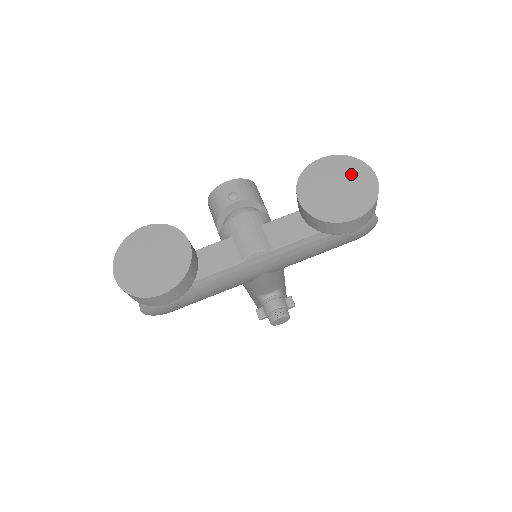
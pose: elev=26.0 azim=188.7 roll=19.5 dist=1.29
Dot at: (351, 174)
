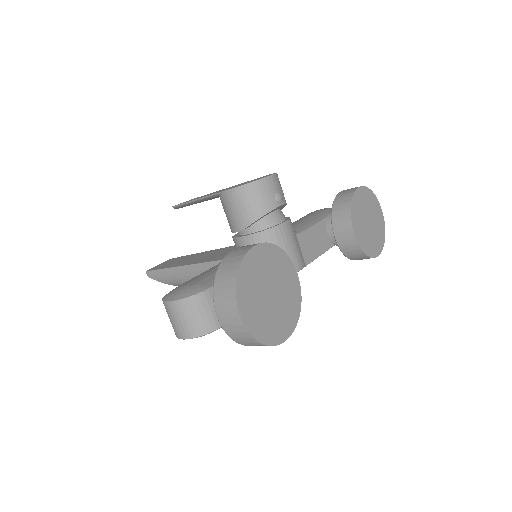
Dot at: (374, 210)
